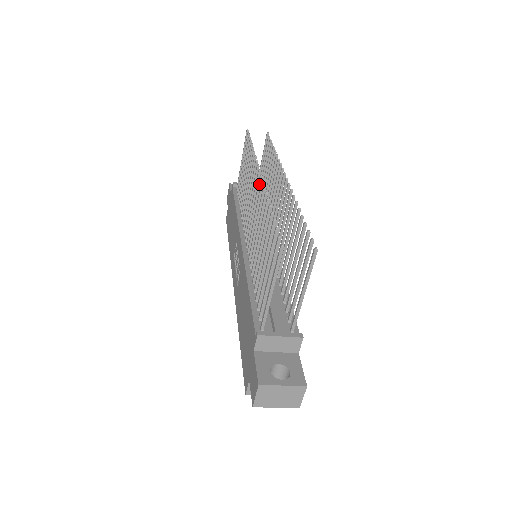
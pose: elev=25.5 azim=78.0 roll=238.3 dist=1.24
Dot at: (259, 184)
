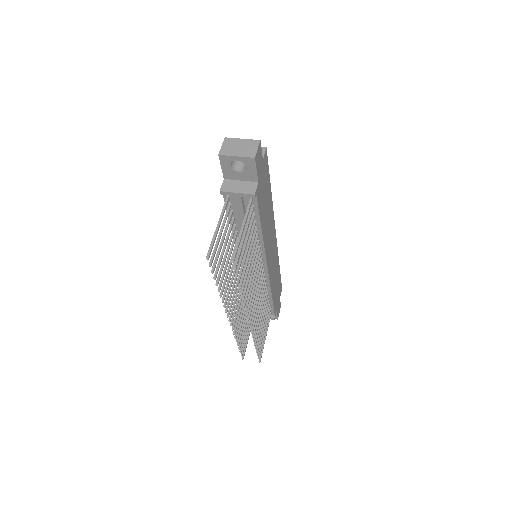
Dot at: (231, 315)
